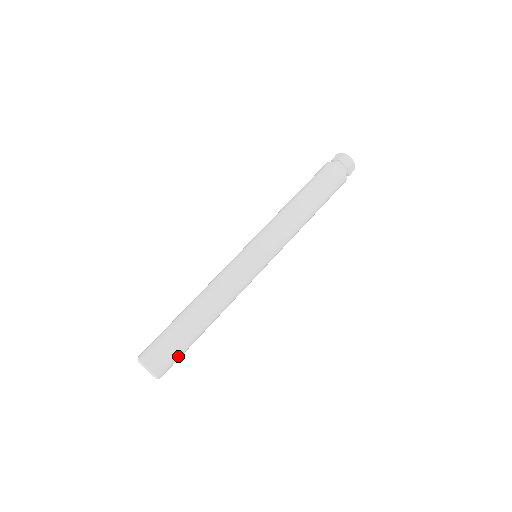
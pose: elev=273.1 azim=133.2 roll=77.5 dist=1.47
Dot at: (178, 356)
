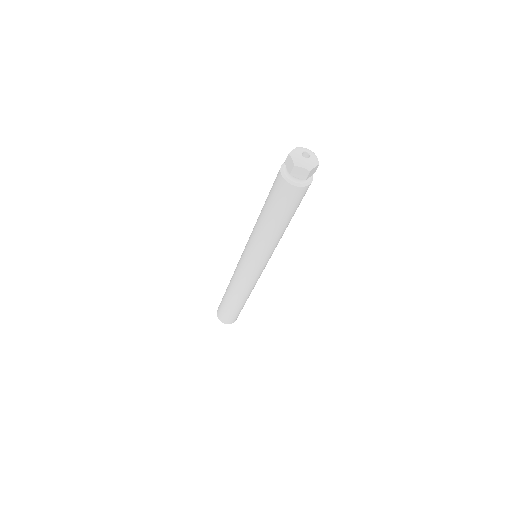
Dot at: (239, 313)
